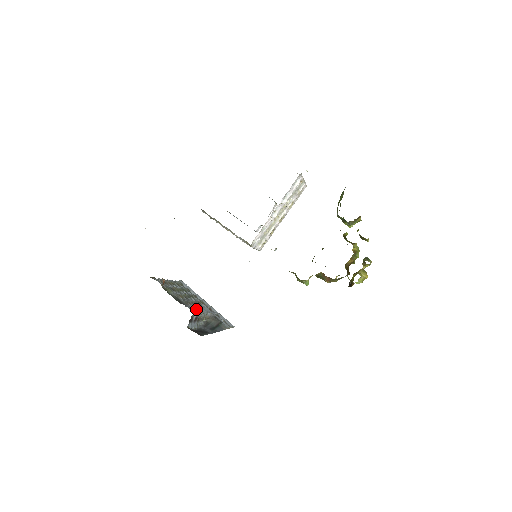
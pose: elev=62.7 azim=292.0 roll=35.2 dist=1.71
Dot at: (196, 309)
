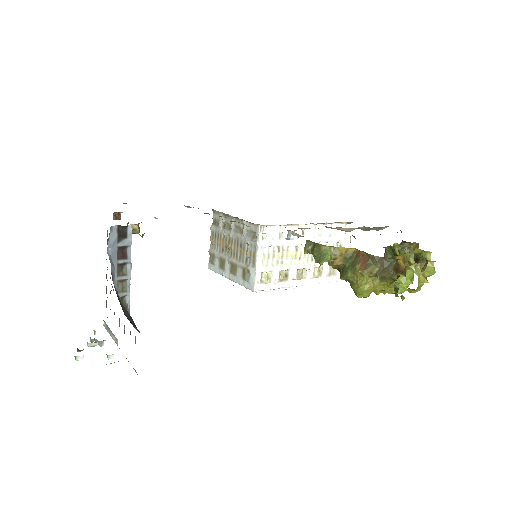
Dot at: occluded
